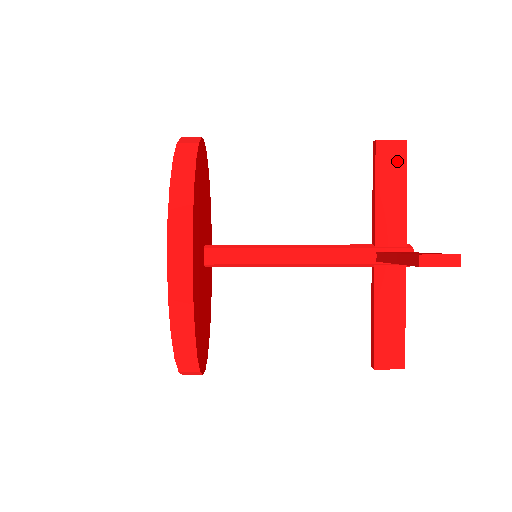
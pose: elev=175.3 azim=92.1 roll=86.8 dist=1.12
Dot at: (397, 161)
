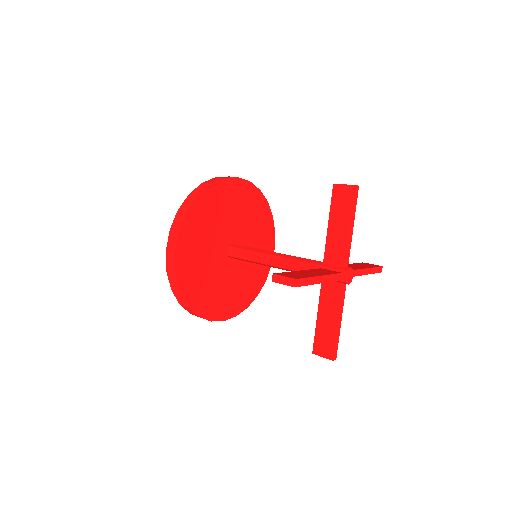
Dot at: (346, 201)
